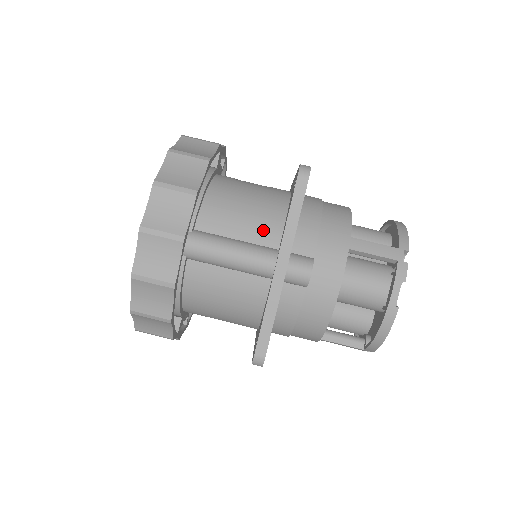
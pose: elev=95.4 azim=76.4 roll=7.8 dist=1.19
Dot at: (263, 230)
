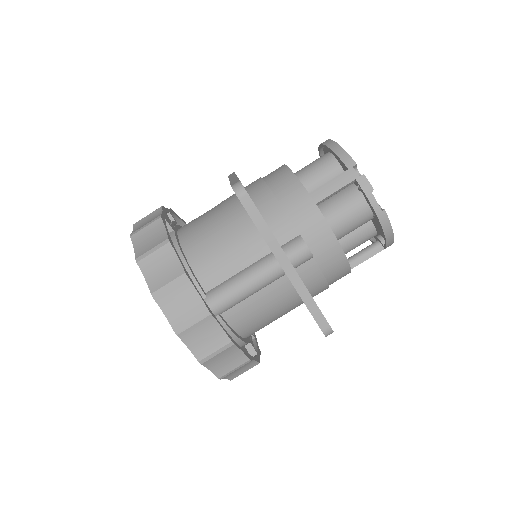
Dot at: (249, 249)
